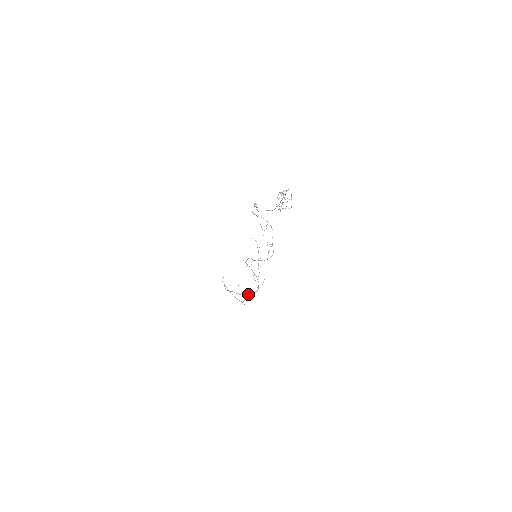
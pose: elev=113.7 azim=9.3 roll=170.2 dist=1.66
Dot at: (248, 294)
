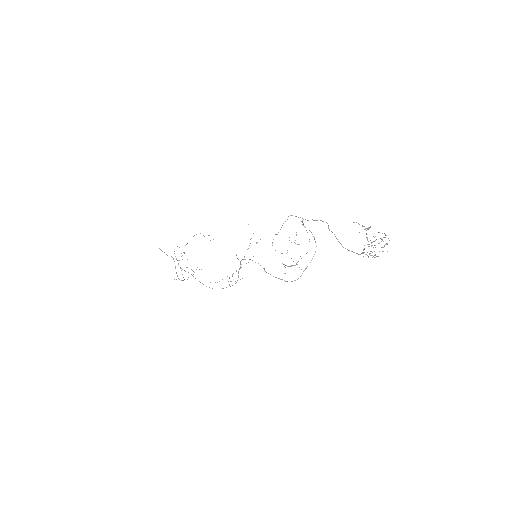
Dot at: occluded
